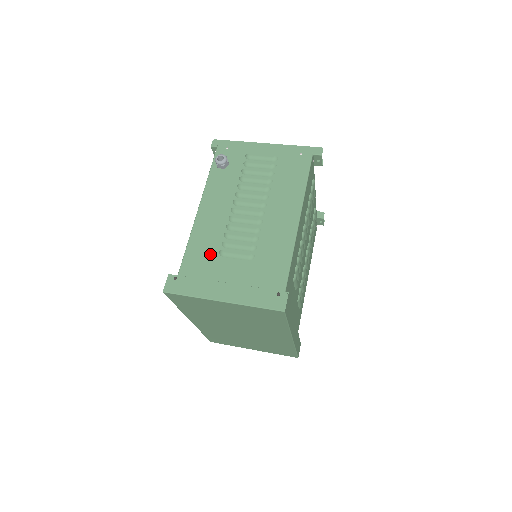
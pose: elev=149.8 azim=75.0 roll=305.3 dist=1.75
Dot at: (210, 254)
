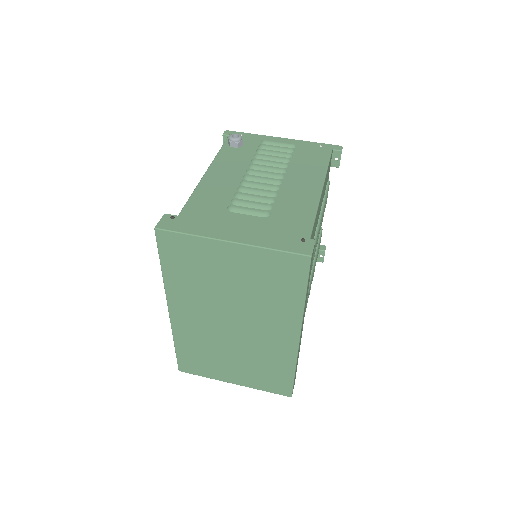
Dot at: (216, 208)
